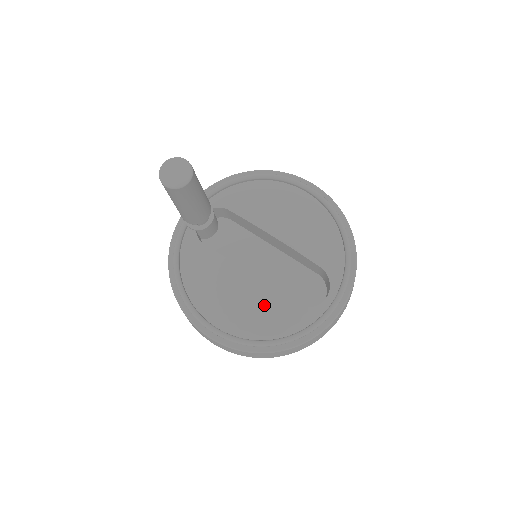
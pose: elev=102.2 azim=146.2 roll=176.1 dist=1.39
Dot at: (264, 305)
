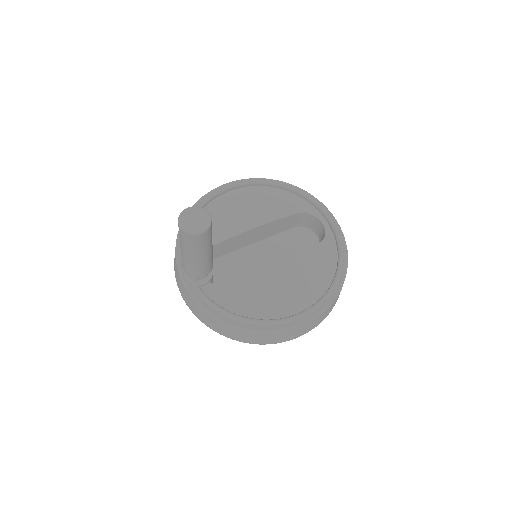
Dot at: (305, 265)
